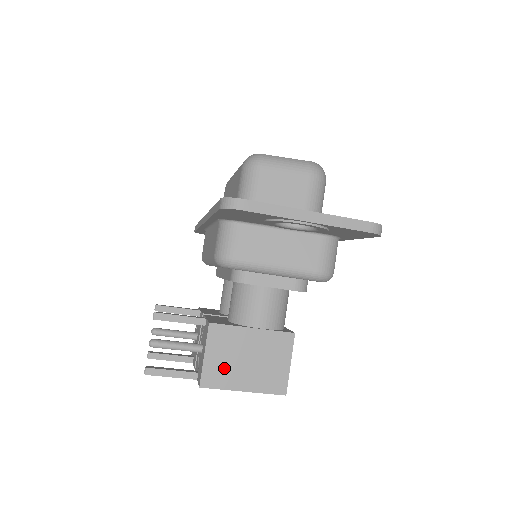
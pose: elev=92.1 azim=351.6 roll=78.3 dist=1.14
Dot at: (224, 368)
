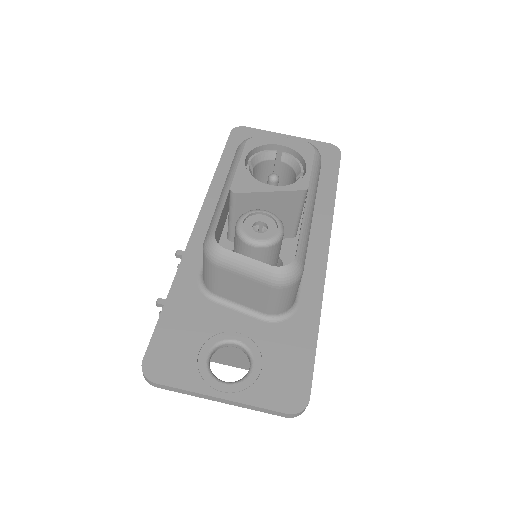
Dot at: occluded
